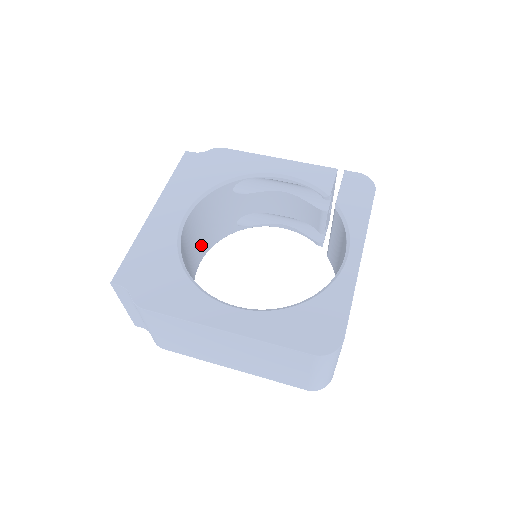
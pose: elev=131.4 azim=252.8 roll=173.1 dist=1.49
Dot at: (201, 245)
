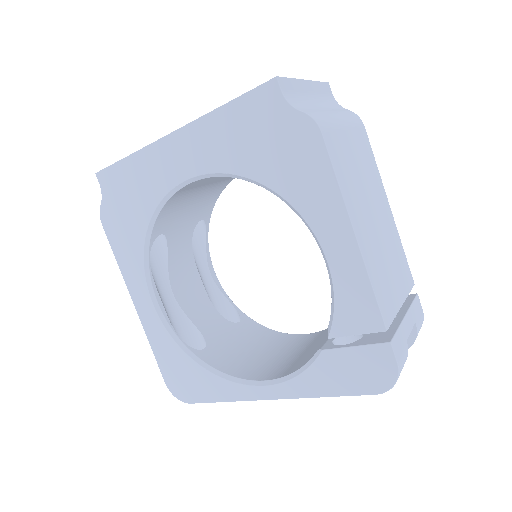
Dot at: occluded
